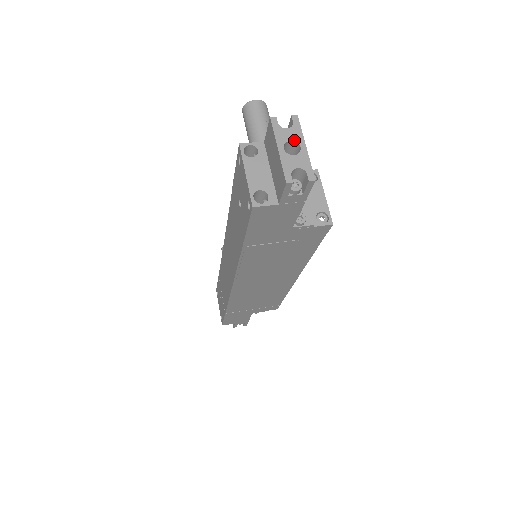
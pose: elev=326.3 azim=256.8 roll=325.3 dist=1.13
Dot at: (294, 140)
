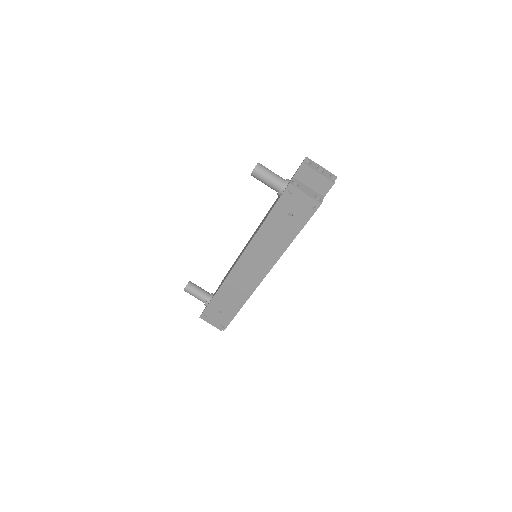
Dot at: (317, 166)
